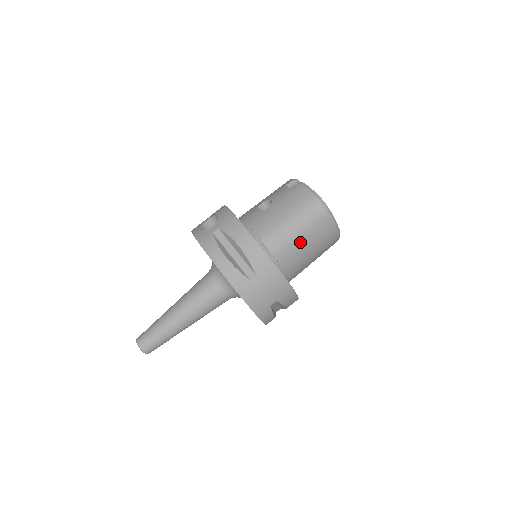
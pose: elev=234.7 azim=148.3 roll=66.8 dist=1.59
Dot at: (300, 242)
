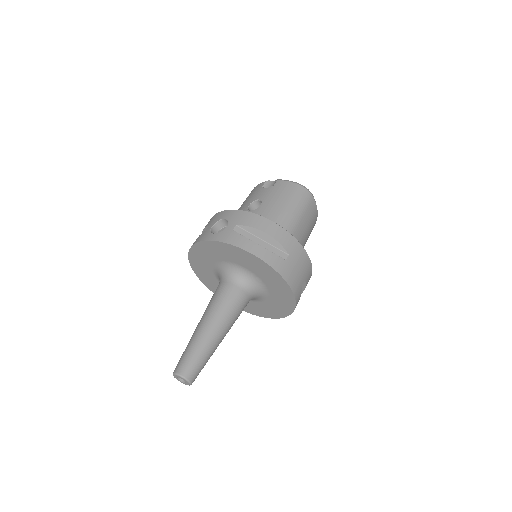
Dot at: (301, 225)
